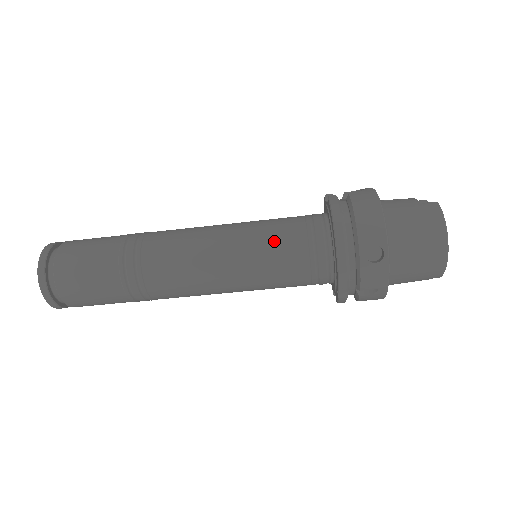
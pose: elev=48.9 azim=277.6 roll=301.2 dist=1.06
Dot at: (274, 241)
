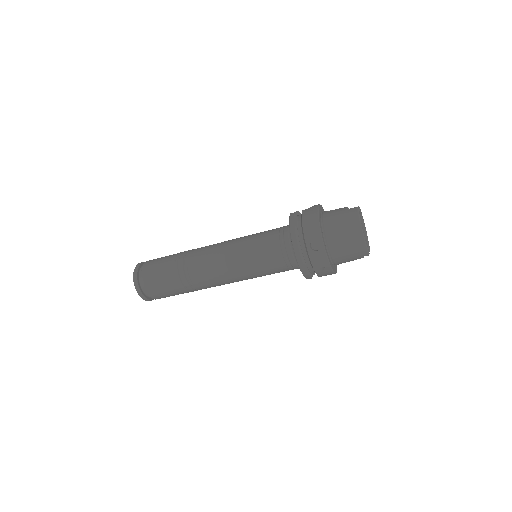
Dot at: (260, 245)
